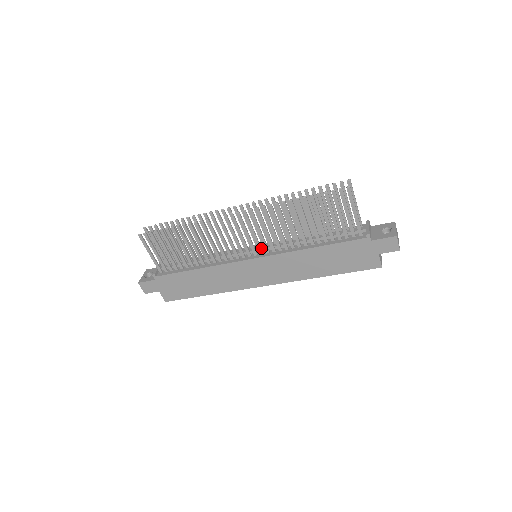
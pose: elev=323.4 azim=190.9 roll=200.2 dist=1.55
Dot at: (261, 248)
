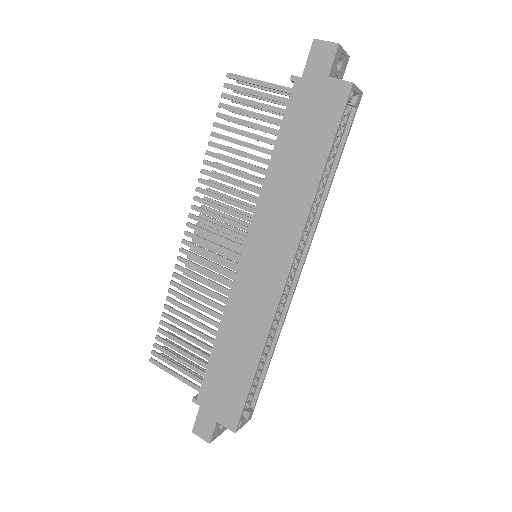
Dot at: (241, 235)
